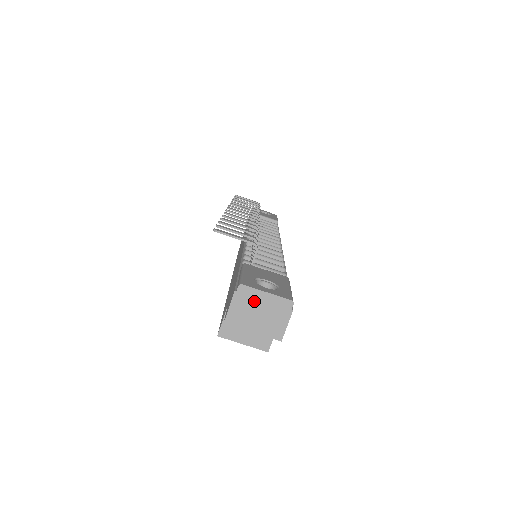
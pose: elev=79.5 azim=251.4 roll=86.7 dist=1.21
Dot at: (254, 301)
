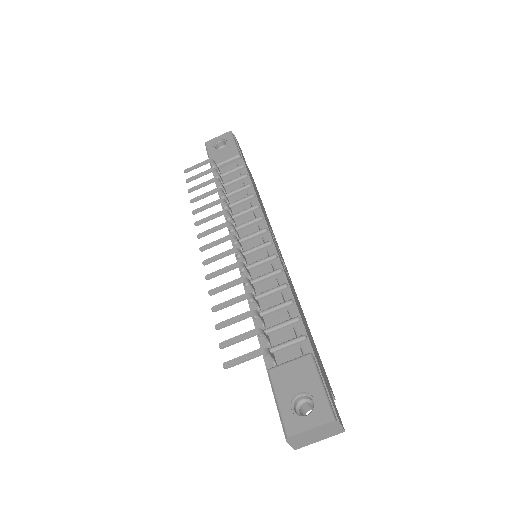
Dot at: (305, 436)
